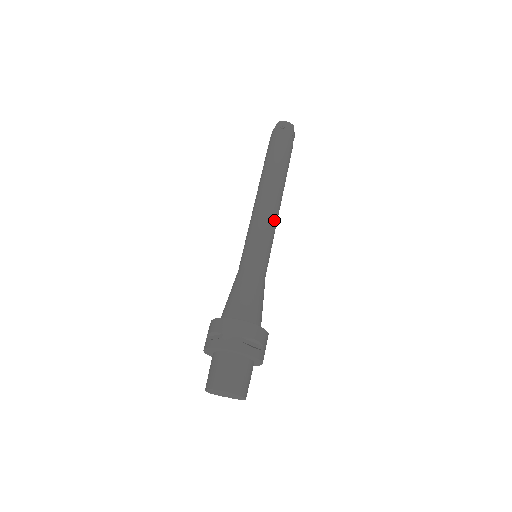
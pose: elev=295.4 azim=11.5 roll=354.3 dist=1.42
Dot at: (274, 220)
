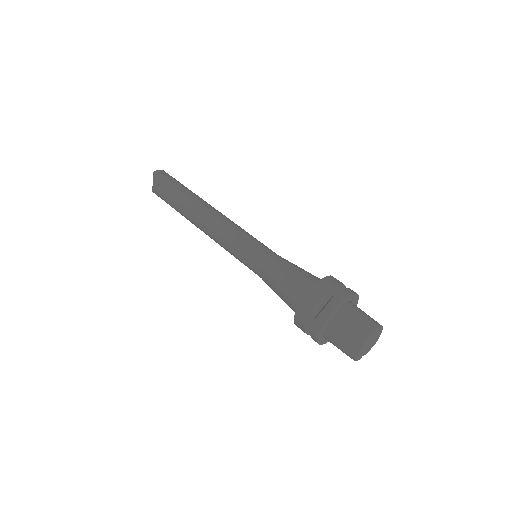
Dot at: occluded
